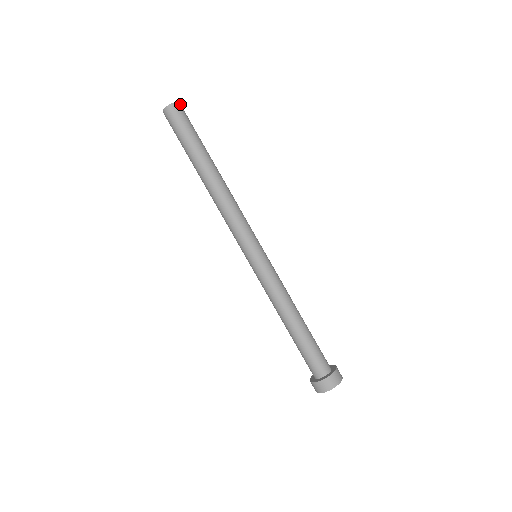
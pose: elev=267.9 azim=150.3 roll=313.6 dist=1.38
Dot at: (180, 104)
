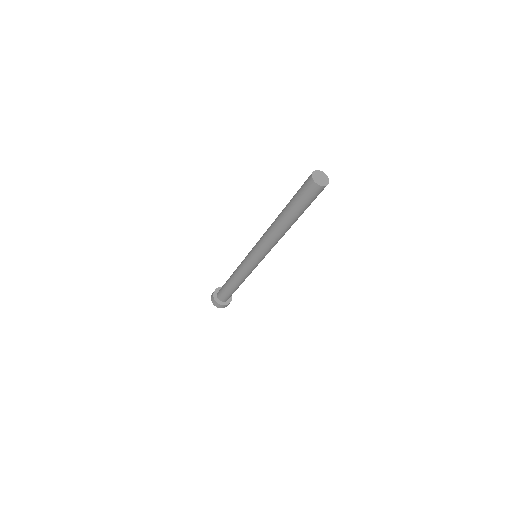
Dot at: occluded
